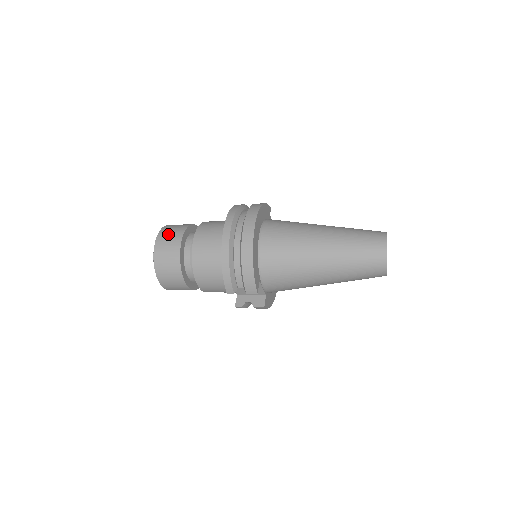
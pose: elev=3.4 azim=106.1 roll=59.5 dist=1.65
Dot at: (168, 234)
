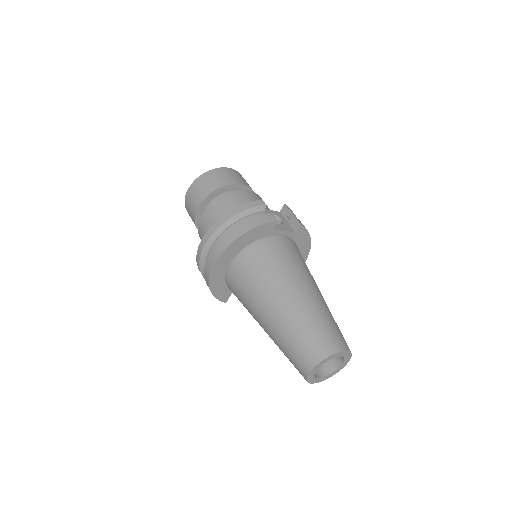
Dot at: (194, 193)
